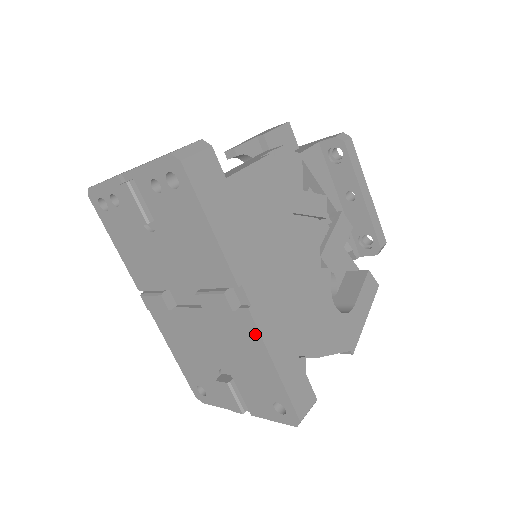
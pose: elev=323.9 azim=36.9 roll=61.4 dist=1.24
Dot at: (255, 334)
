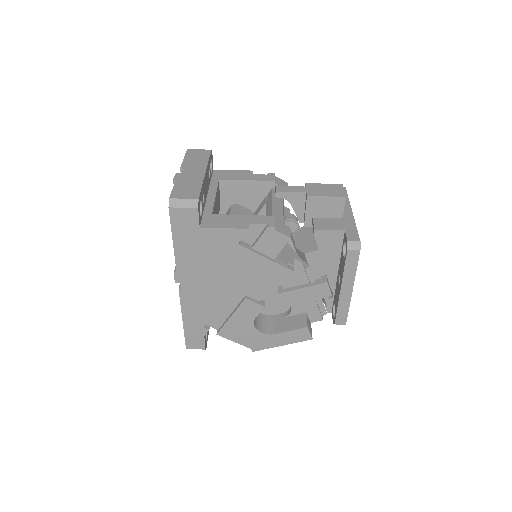
Dot at: occluded
